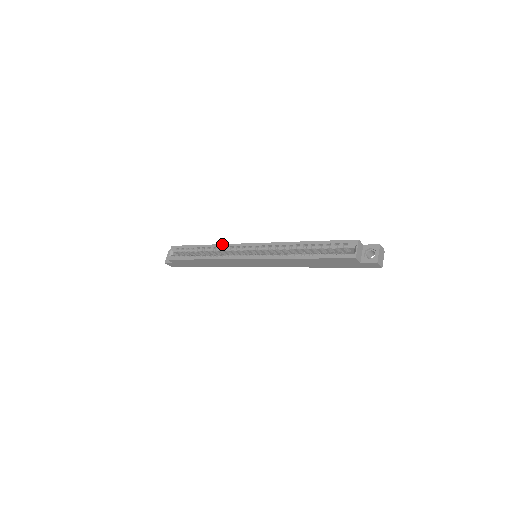
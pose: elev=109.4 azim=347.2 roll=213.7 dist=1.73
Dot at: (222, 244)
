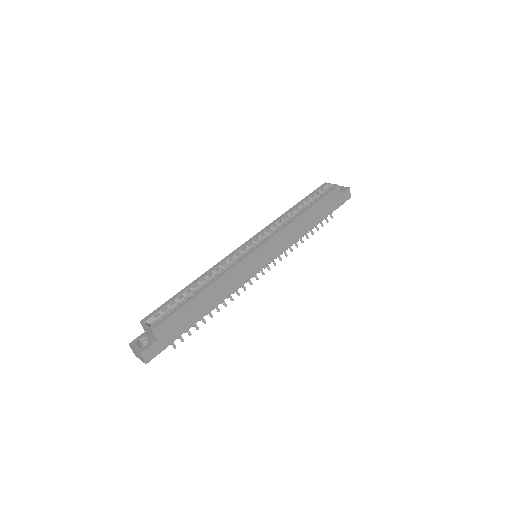
Dot at: (214, 265)
